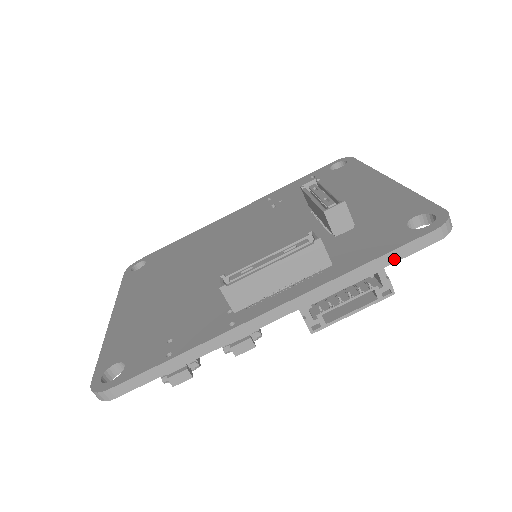
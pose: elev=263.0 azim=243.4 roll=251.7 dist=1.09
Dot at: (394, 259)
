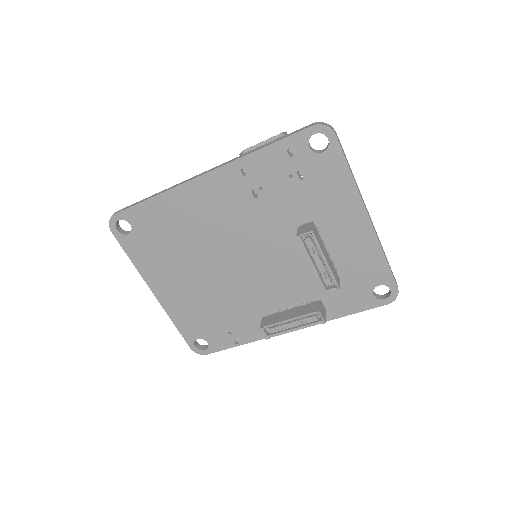
Dot at: (361, 309)
